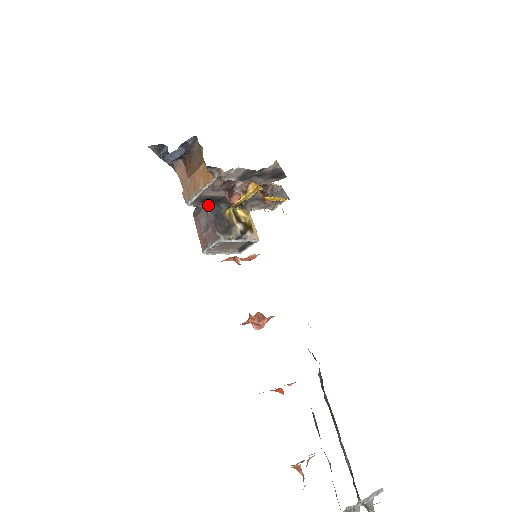
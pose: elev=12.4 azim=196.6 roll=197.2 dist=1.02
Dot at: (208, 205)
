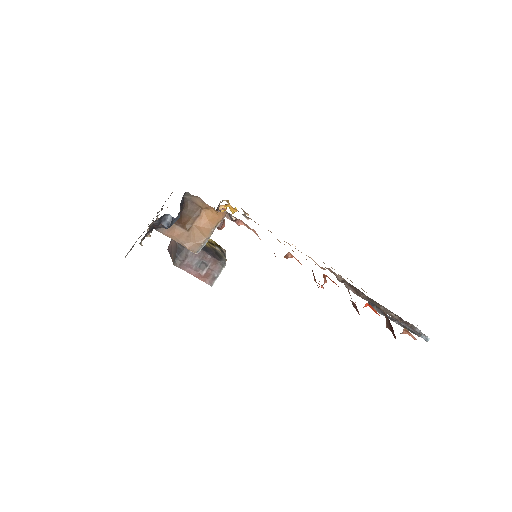
Dot at: occluded
